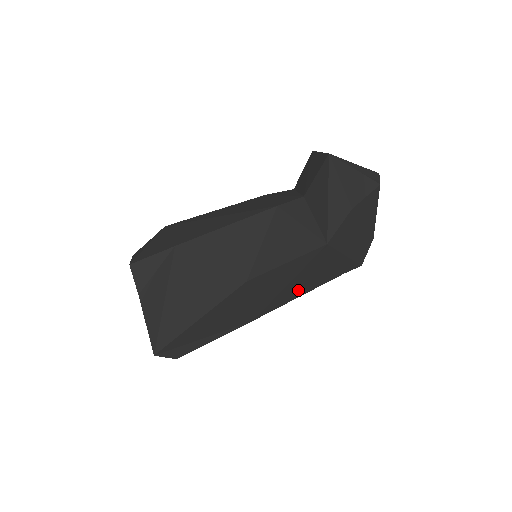
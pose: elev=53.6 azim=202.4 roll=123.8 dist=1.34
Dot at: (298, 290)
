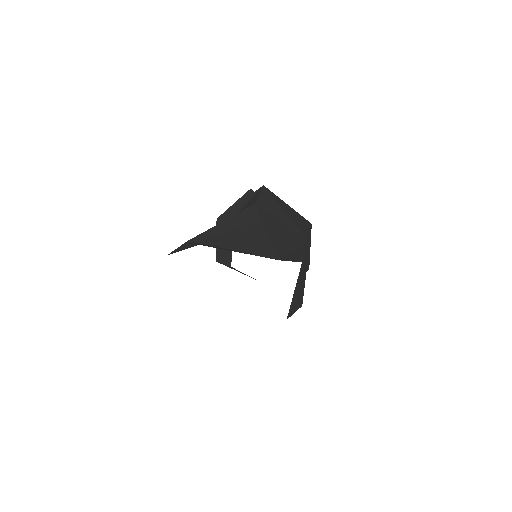
Dot at: (299, 223)
